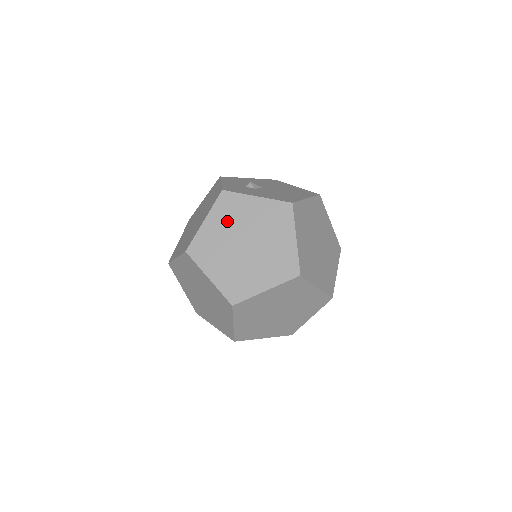
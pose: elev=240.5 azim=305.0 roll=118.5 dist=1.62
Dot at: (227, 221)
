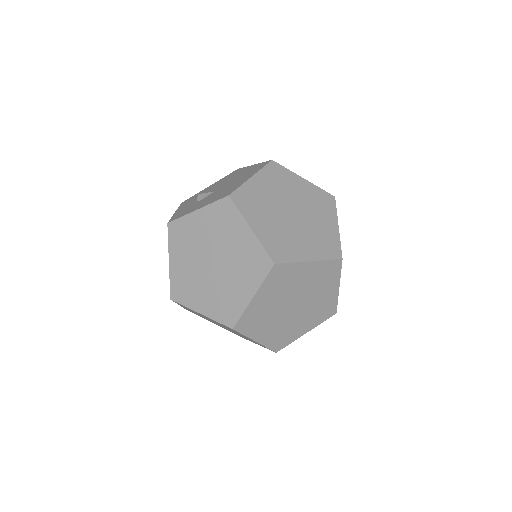
Dot at: (186, 250)
